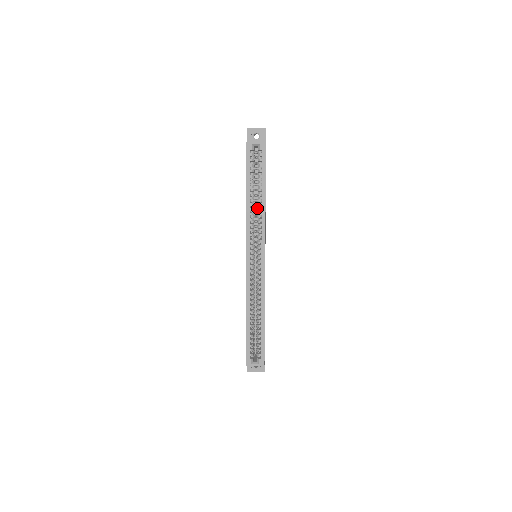
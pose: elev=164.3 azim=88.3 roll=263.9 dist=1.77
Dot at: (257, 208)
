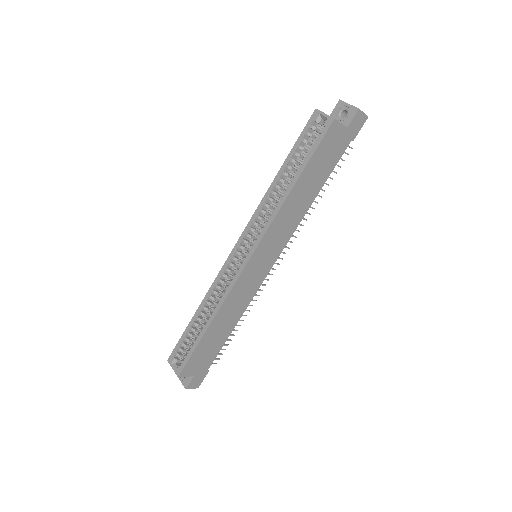
Dot at: occluded
